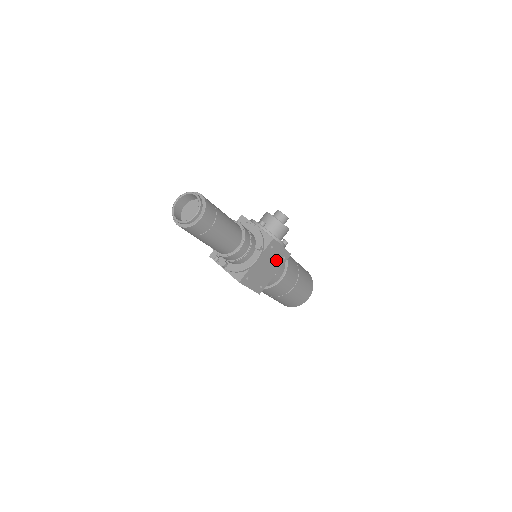
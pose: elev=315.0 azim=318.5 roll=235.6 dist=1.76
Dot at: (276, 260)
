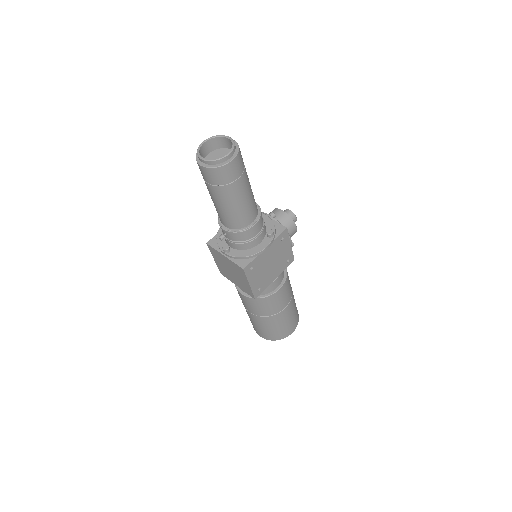
Dot at: (281, 260)
